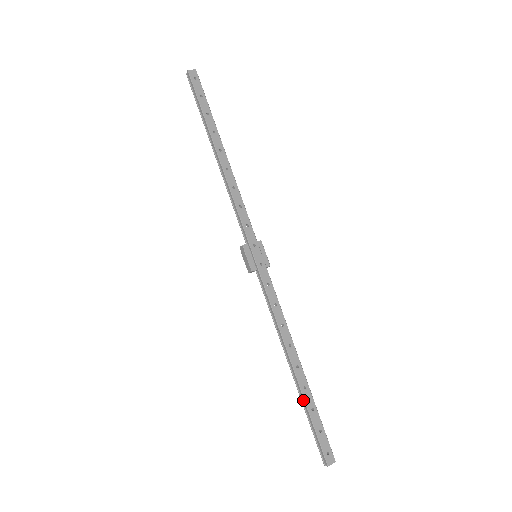
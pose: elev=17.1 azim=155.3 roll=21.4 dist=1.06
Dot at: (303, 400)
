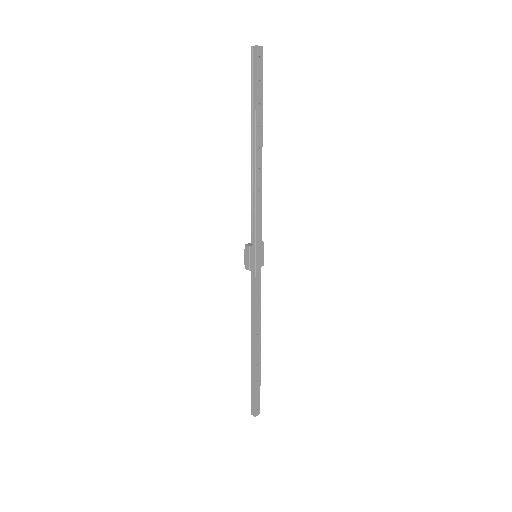
Dot at: (254, 373)
